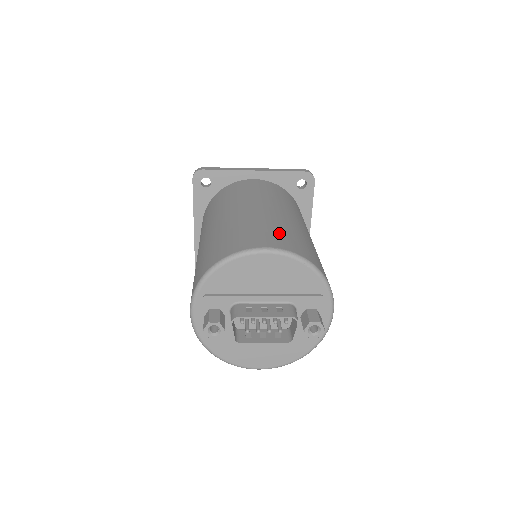
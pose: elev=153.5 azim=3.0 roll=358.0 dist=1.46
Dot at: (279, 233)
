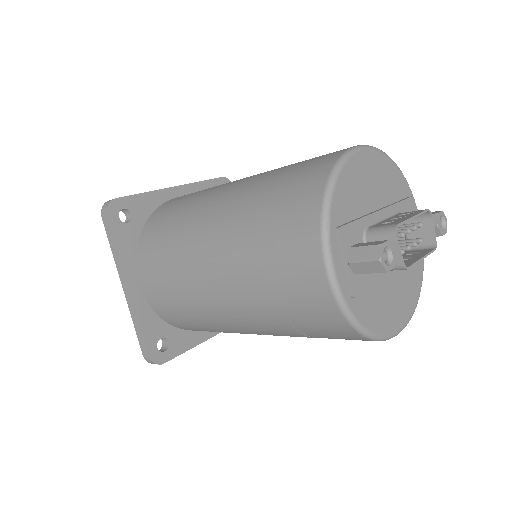
Dot at: occluded
